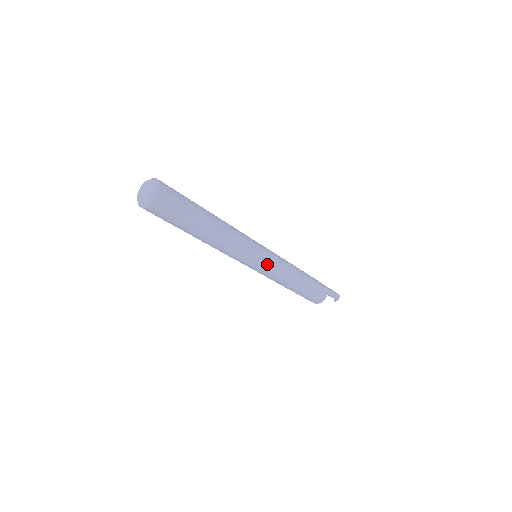
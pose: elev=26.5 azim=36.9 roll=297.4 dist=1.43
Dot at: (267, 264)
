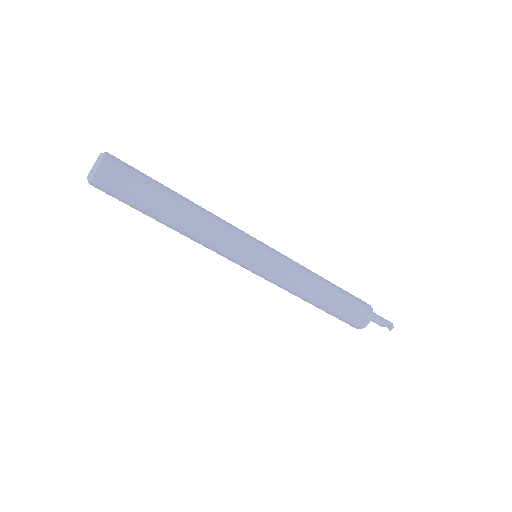
Dot at: (271, 254)
